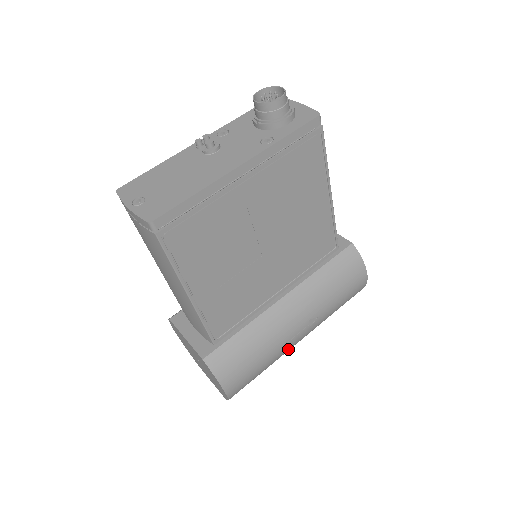
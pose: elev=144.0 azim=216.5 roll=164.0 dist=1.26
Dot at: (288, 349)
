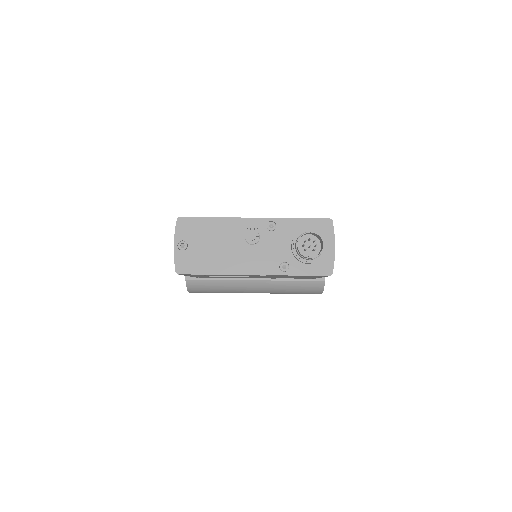
Dot at: occluded
